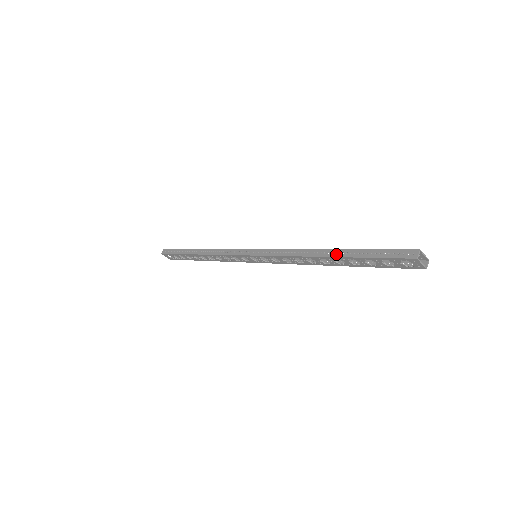
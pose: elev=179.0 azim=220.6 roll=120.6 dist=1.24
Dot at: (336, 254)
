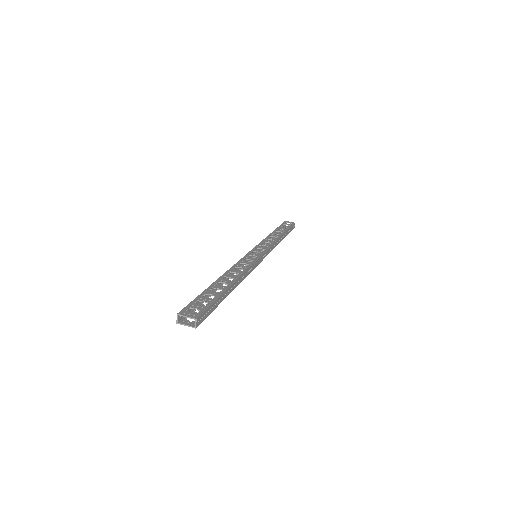
Dot at: (212, 288)
